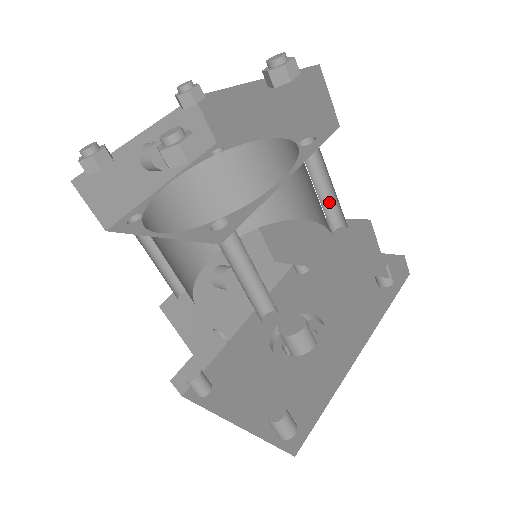
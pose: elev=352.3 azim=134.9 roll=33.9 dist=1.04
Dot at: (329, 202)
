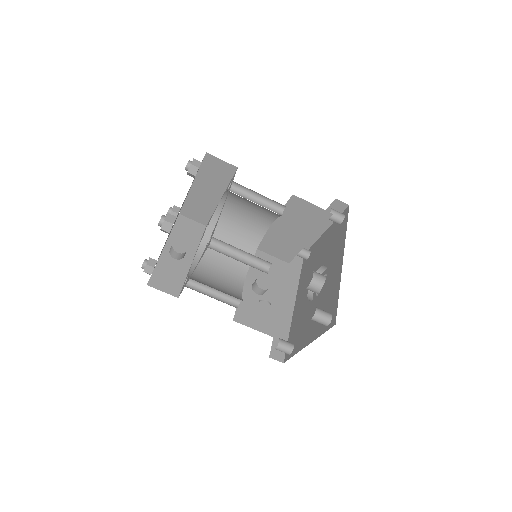
Dot at: (267, 203)
